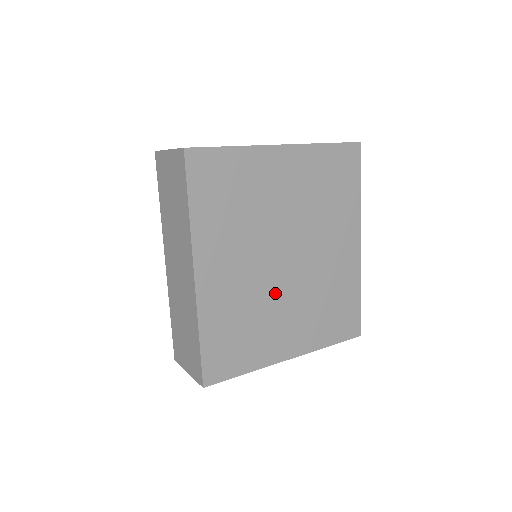
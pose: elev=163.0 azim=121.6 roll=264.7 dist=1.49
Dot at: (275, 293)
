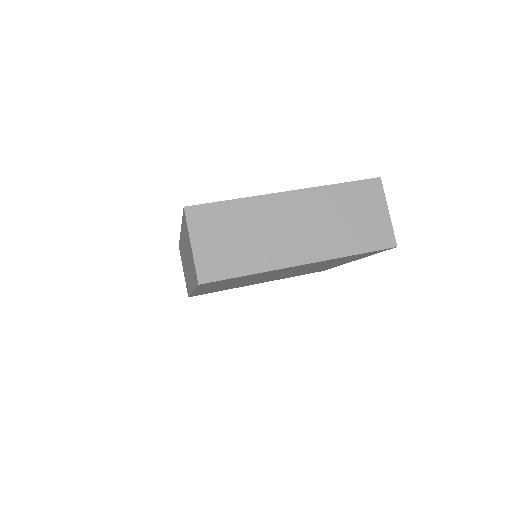
Dot at: occluded
